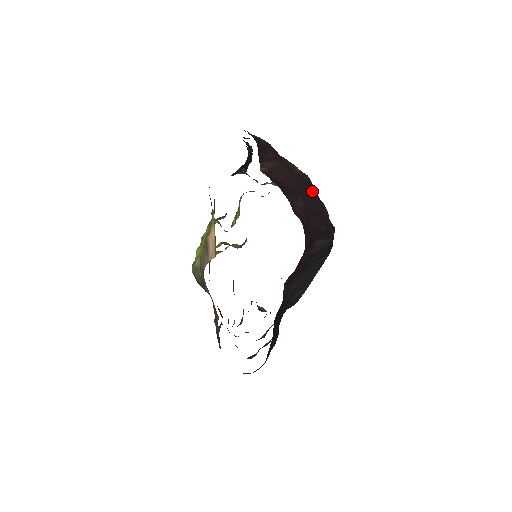
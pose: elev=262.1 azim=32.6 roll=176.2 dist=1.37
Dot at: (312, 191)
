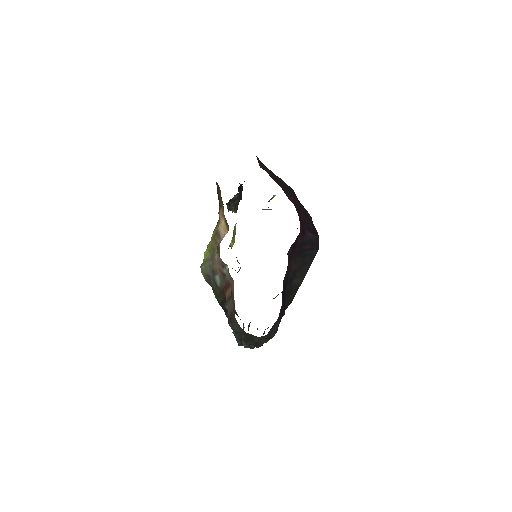
Dot at: (297, 199)
